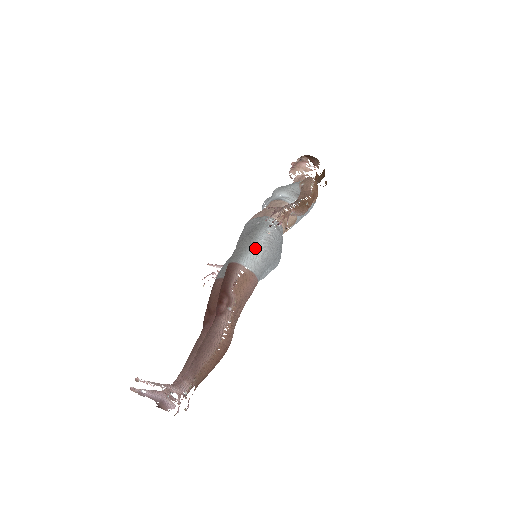
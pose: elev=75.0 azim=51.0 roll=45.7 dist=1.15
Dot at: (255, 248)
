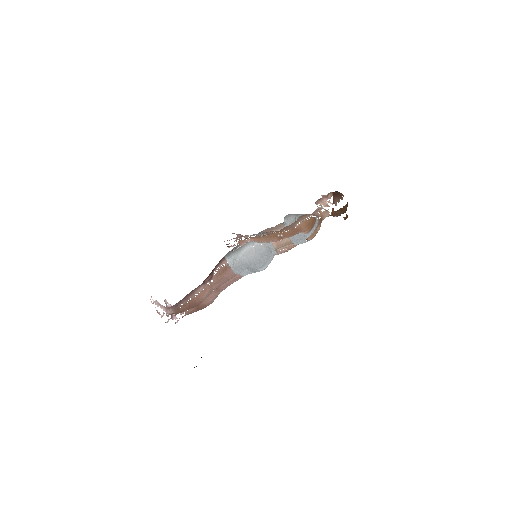
Dot at: (238, 253)
